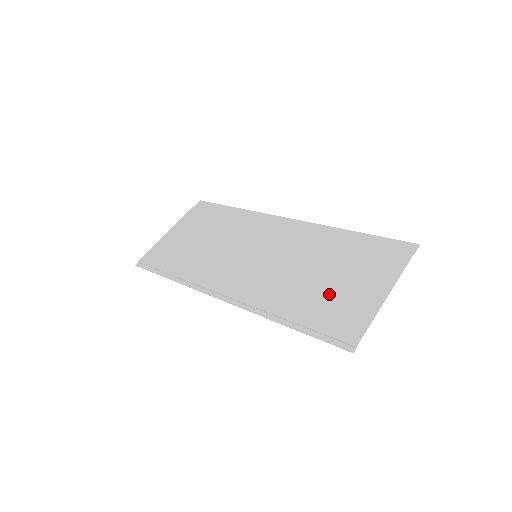
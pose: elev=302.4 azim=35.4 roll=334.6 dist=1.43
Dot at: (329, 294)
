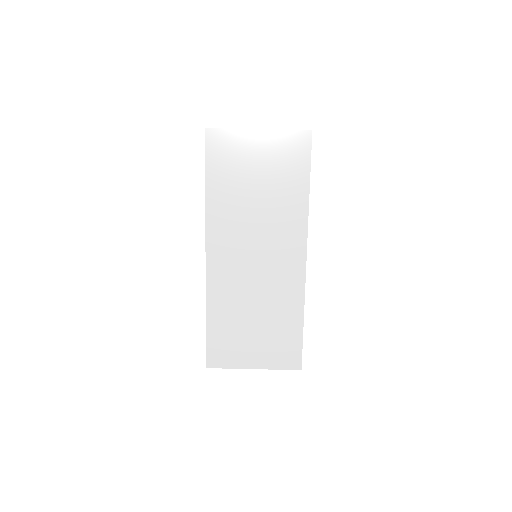
Dot at: (240, 334)
